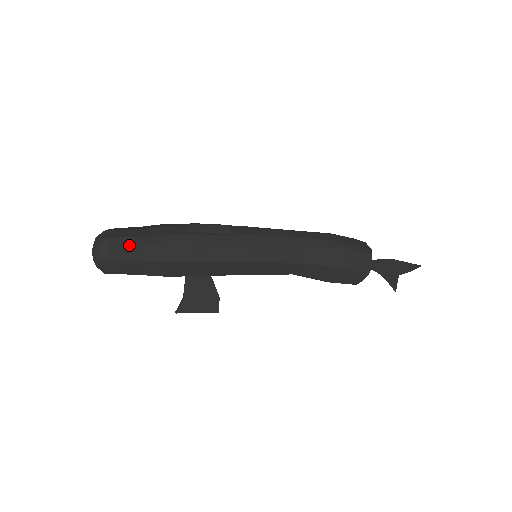
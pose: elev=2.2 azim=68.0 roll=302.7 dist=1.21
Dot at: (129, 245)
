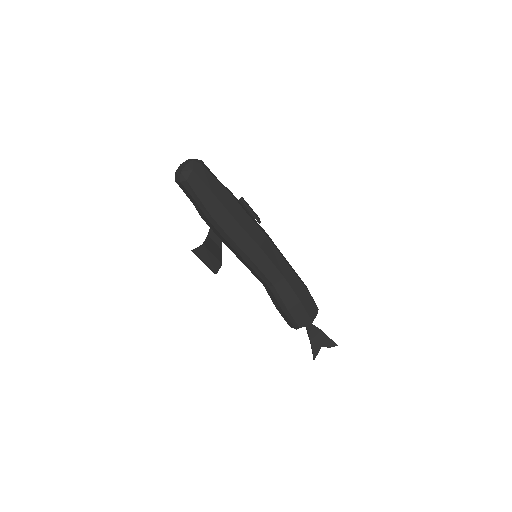
Dot at: (211, 174)
